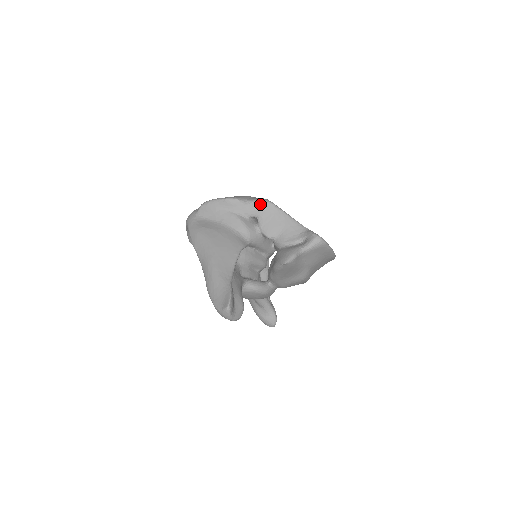
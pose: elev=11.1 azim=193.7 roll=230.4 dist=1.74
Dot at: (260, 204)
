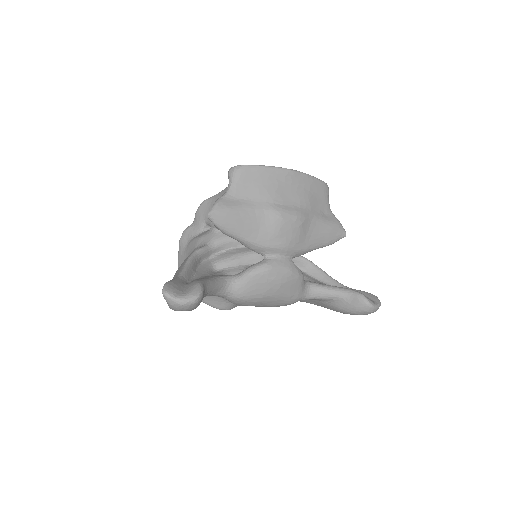
Dot at: (198, 212)
